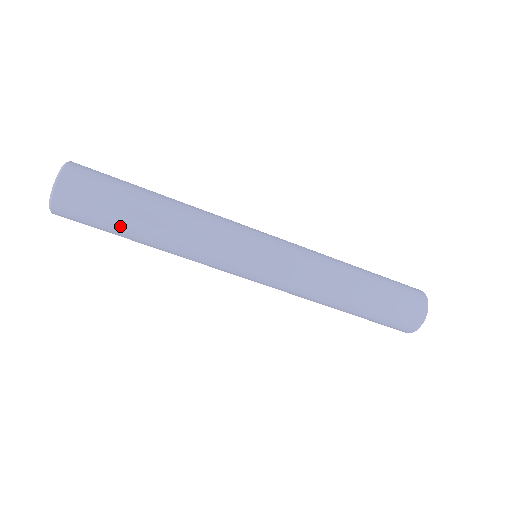
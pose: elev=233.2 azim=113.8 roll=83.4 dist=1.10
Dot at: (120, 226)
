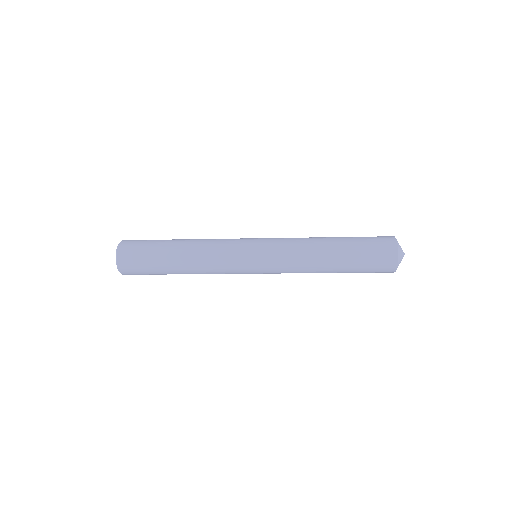
Dot at: occluded
